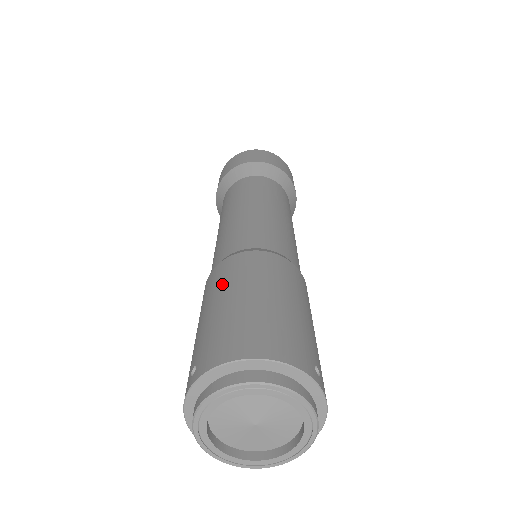
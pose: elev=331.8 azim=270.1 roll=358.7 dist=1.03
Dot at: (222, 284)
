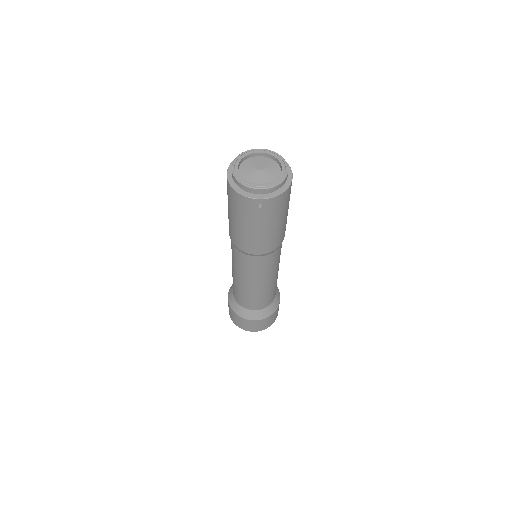
Dot at: occluded
